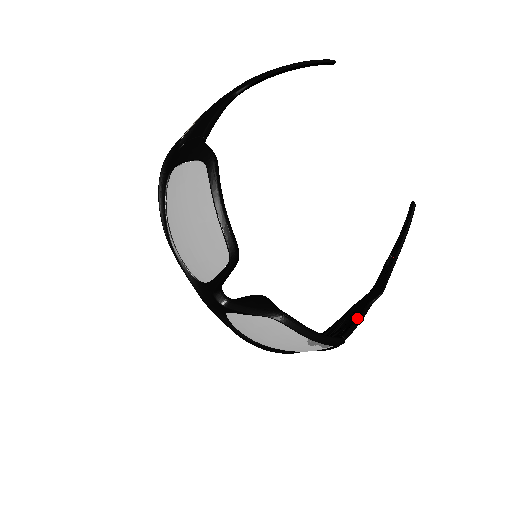
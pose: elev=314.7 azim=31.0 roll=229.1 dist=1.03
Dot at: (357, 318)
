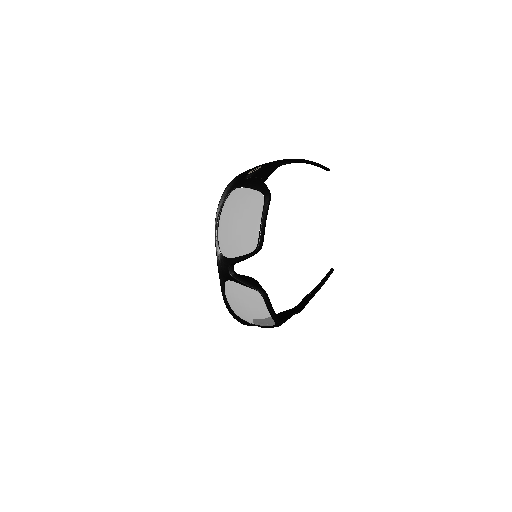
Dot at: (285, 318)
